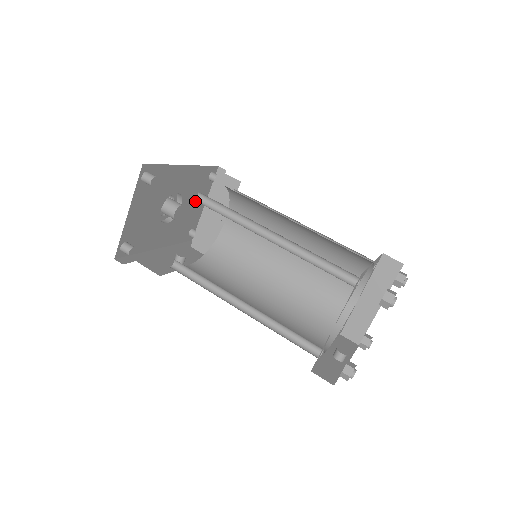
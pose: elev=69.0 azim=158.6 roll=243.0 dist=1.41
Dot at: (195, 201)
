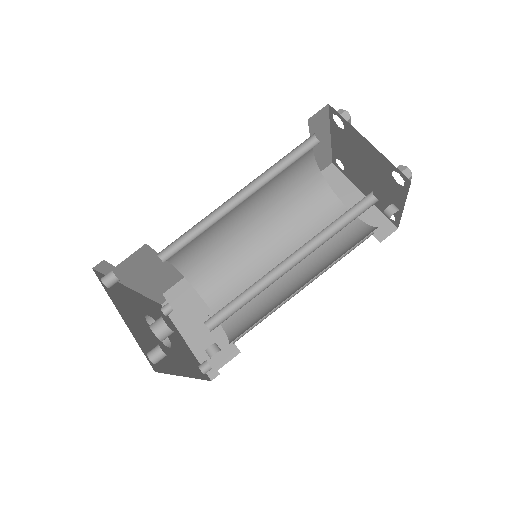
Dot at: (173, 334)
